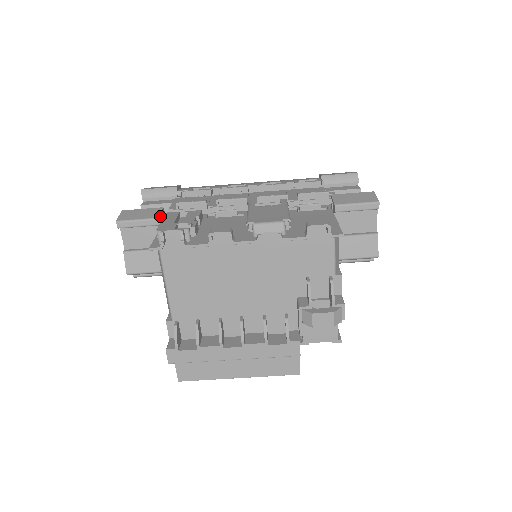
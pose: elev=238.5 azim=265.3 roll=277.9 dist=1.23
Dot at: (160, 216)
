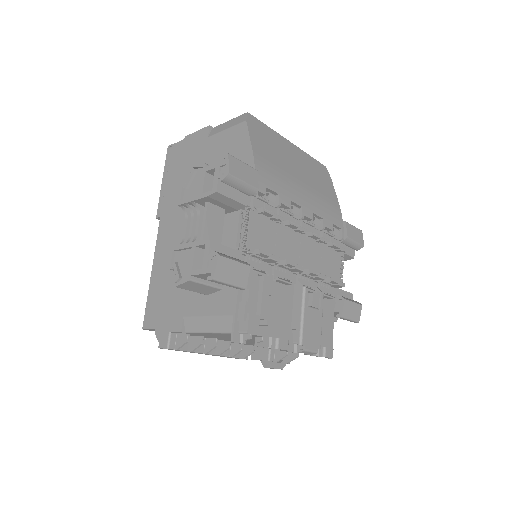
Dot at: (246, 282)
